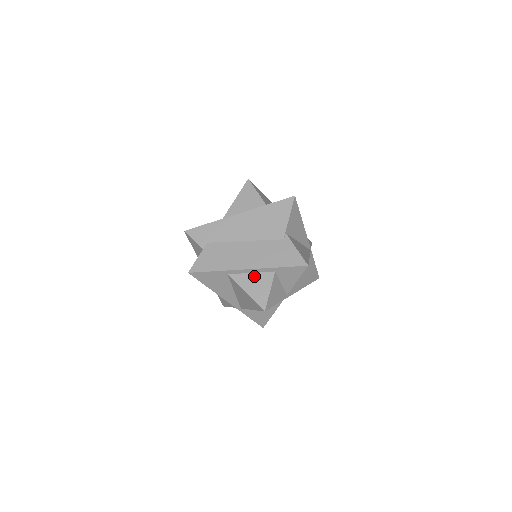
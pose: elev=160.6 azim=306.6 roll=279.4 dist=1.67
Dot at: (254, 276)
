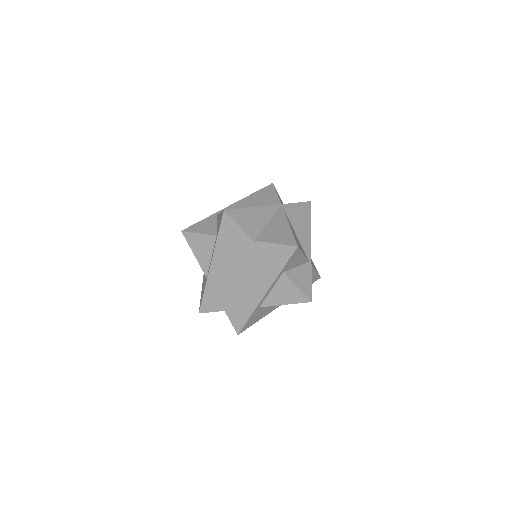
Dot at: (275, 290)
